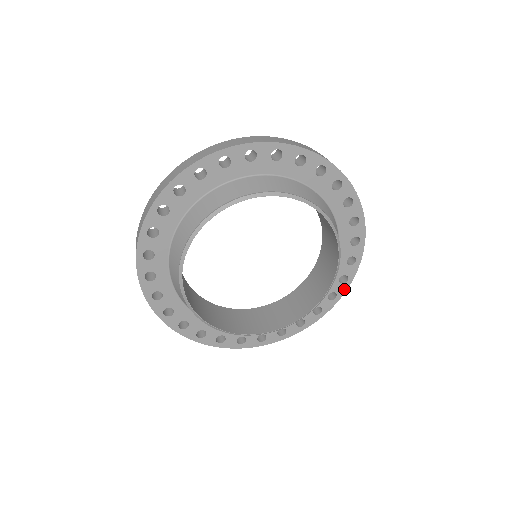
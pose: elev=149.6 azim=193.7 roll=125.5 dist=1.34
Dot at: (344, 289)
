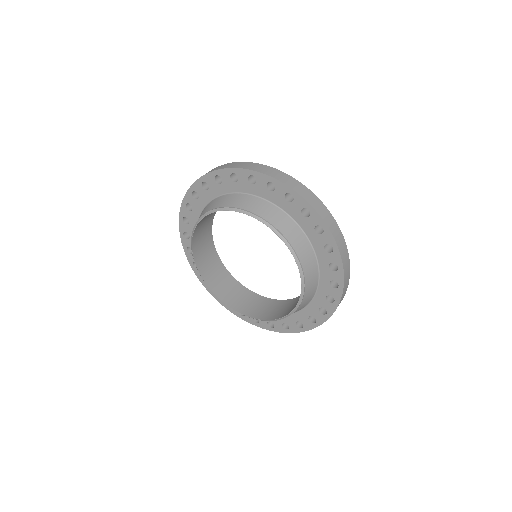
Dot at: (323, 319)
